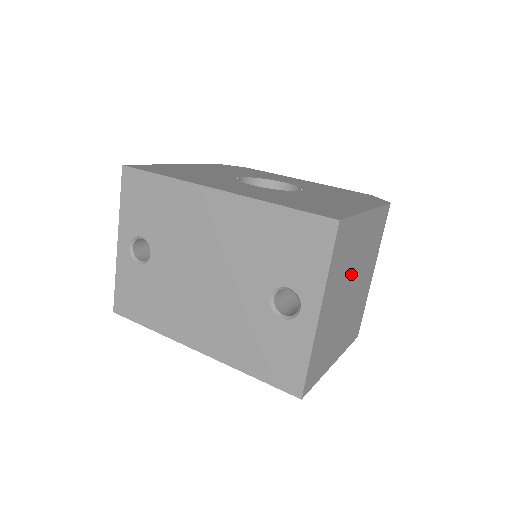
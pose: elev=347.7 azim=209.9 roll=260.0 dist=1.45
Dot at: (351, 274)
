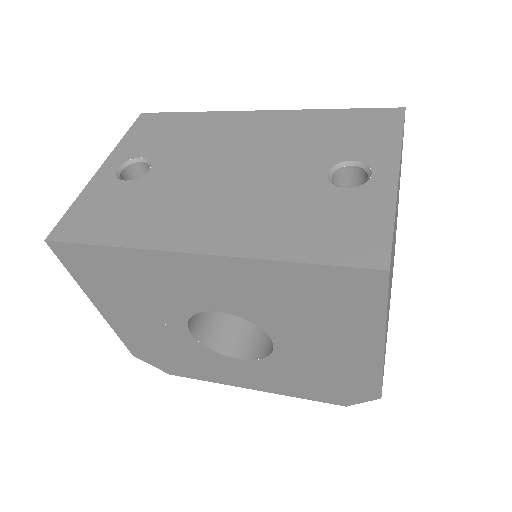
Dot at: occluded
